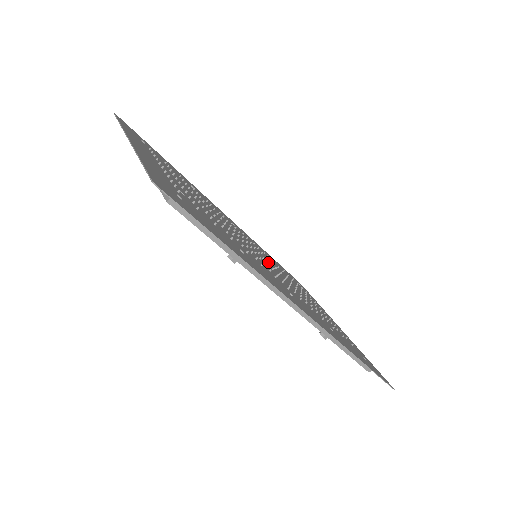
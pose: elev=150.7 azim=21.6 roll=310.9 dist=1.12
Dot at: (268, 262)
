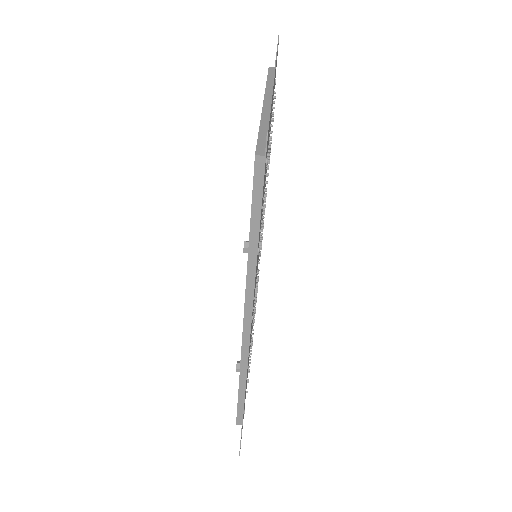
Dot at: occluded
